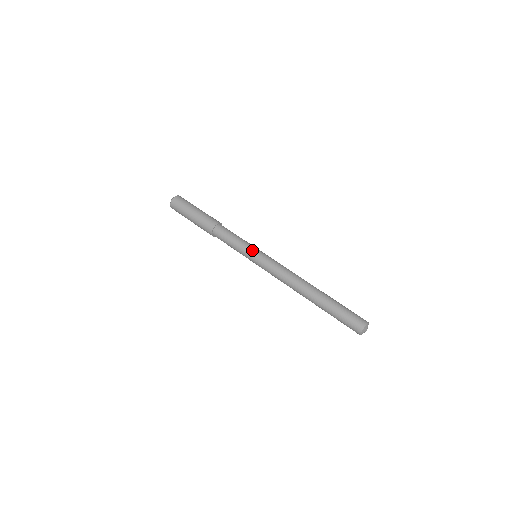
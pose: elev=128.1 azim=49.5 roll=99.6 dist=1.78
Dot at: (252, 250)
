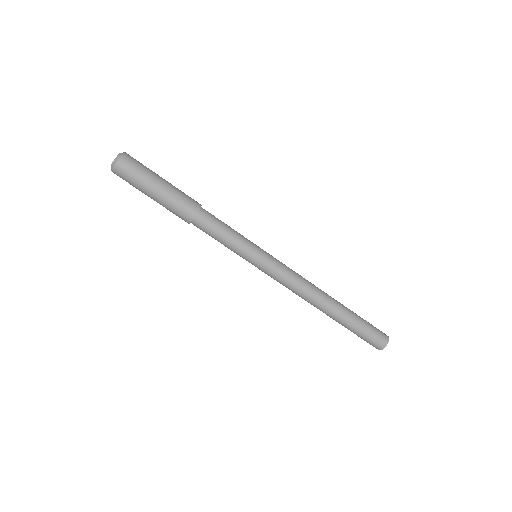
Dot at: occluded
